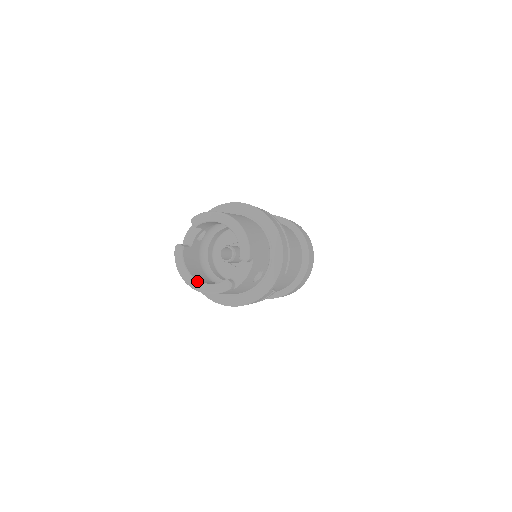
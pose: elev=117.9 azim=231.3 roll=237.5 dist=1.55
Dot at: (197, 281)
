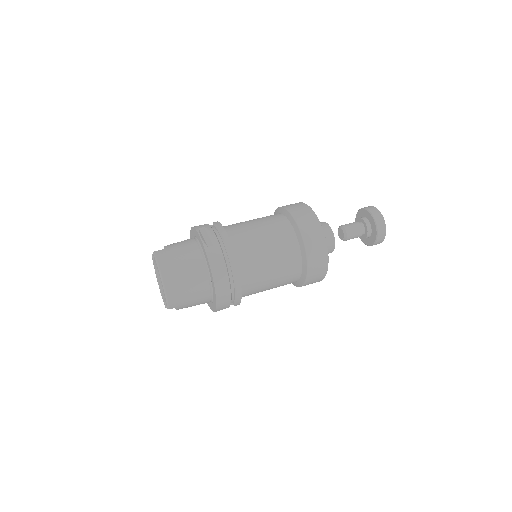
Dot at: (158, 284)
